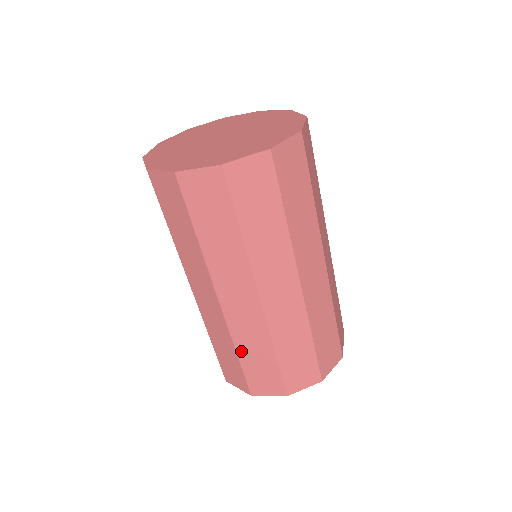
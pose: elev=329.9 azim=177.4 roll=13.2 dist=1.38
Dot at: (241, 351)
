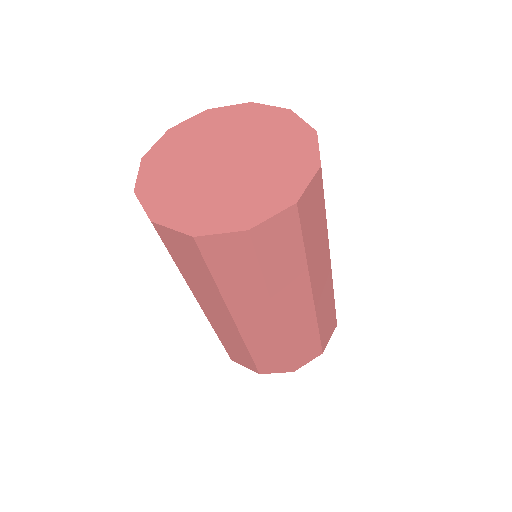
Dot at: occluded
